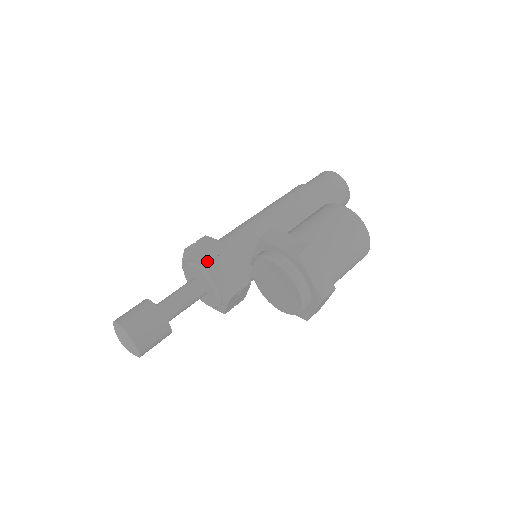
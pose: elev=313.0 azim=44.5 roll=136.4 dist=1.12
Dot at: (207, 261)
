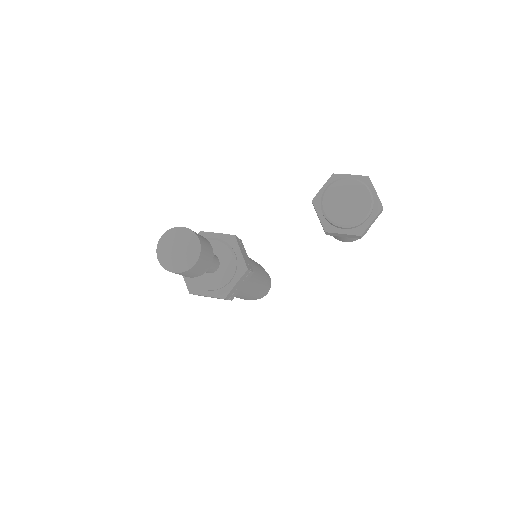
Dot at: occluded
